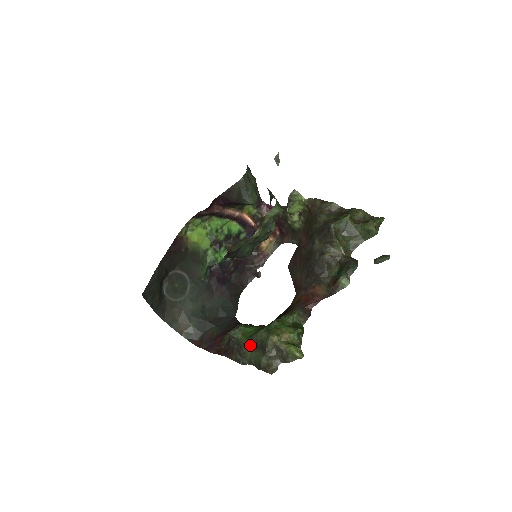
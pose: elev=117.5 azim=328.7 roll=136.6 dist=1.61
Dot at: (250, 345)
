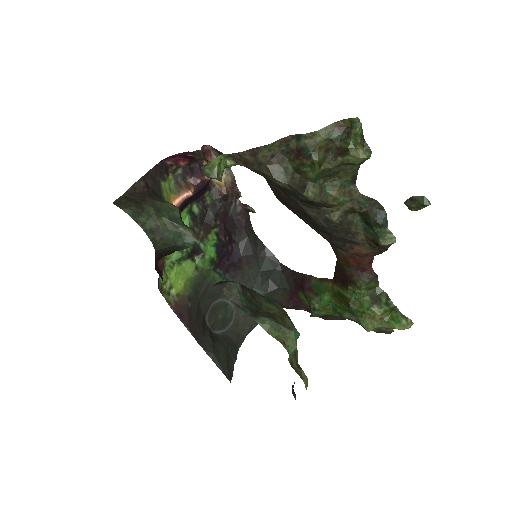
Dot at: occluded
